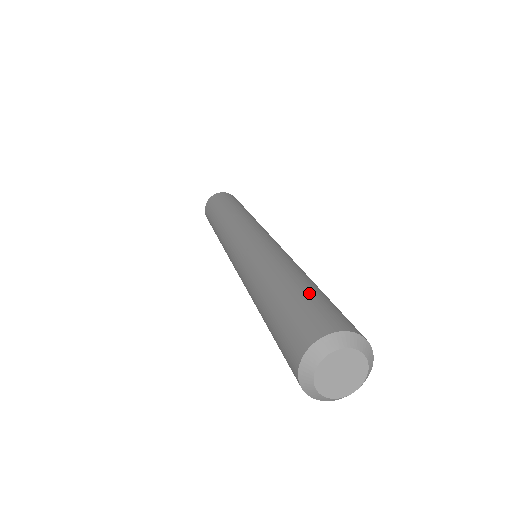
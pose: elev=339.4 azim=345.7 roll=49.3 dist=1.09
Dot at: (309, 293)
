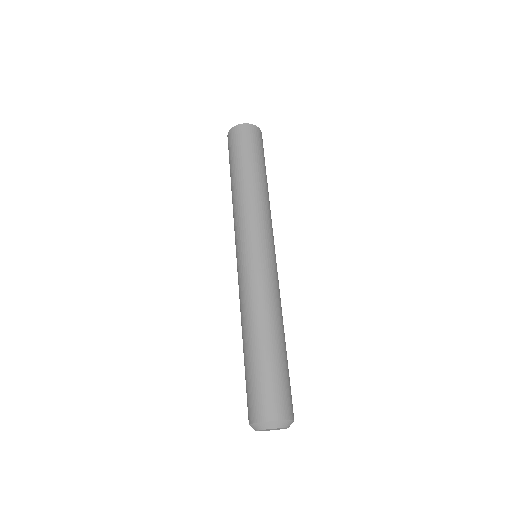
Dot at: (281, 368)
